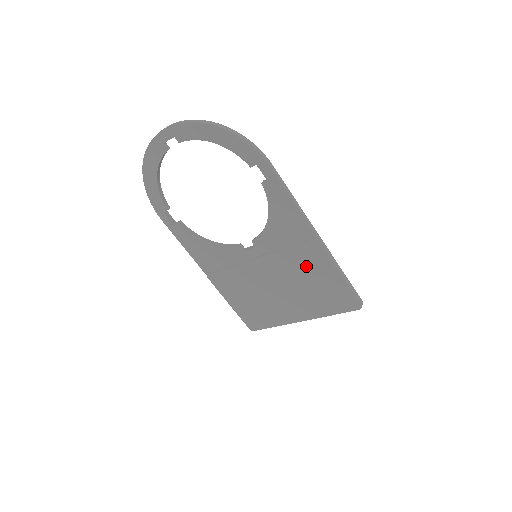
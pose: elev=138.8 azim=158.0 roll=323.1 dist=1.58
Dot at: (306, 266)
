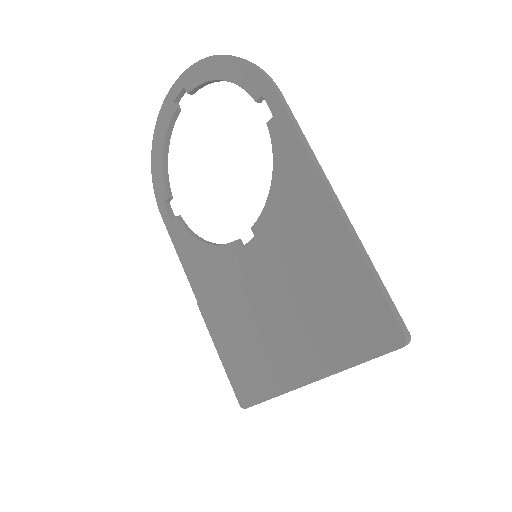
Dot at: (318, 259)
